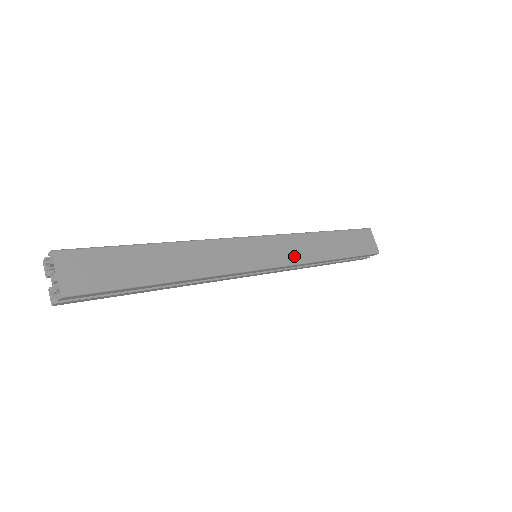
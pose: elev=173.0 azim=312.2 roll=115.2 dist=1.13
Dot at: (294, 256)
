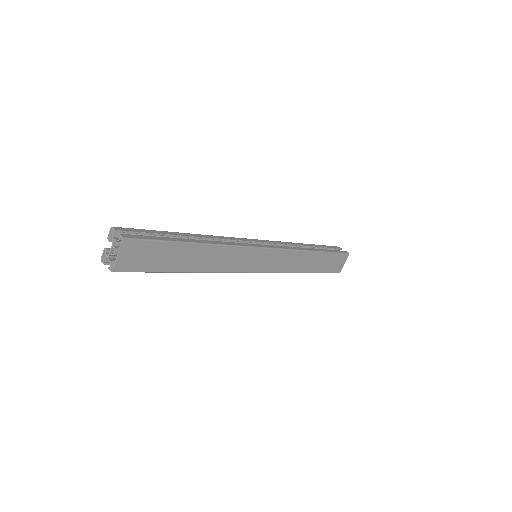
Dot at: (281, 267)
